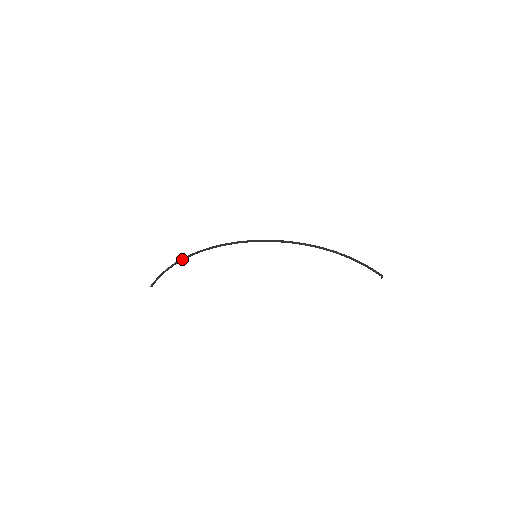
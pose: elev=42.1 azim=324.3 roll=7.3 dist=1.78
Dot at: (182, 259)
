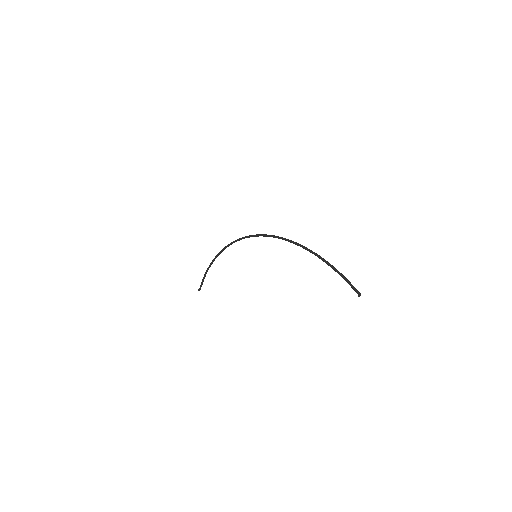
Dot at: (214, 258)
